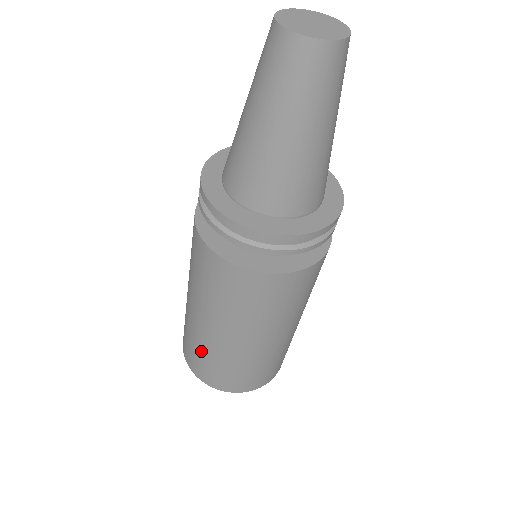
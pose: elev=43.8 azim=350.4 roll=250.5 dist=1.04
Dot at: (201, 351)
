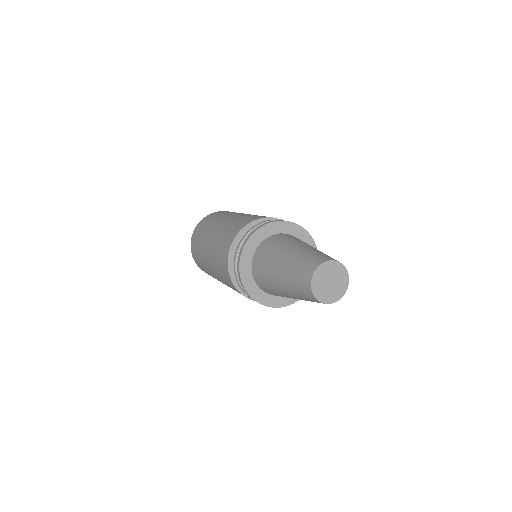
Dot at: (201, 260)
